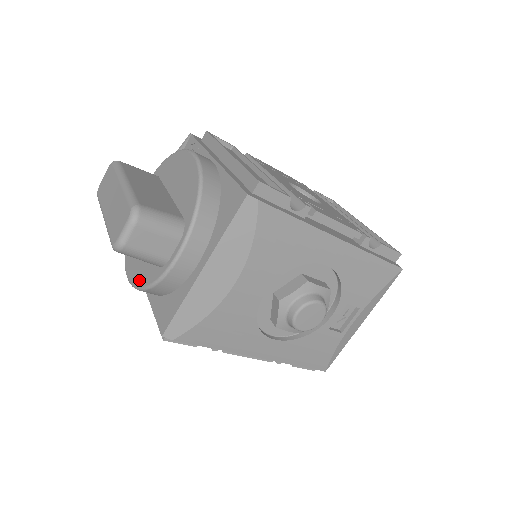
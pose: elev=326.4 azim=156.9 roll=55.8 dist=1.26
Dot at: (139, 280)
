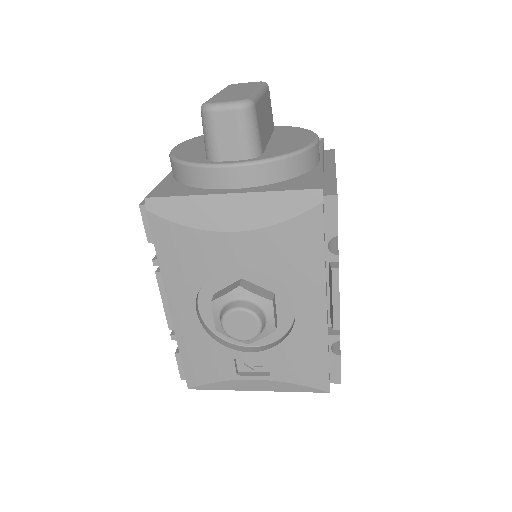
Dot at: (180, 154)
